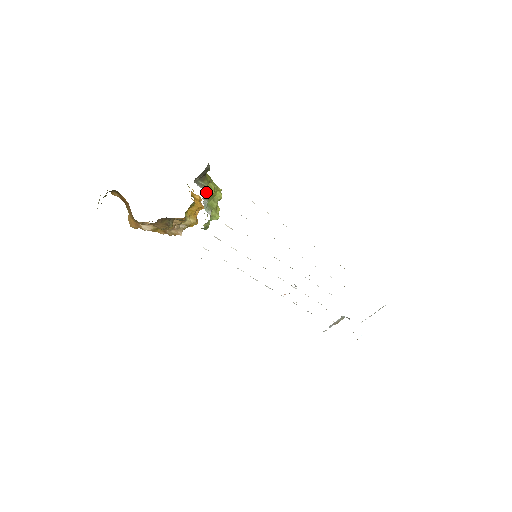
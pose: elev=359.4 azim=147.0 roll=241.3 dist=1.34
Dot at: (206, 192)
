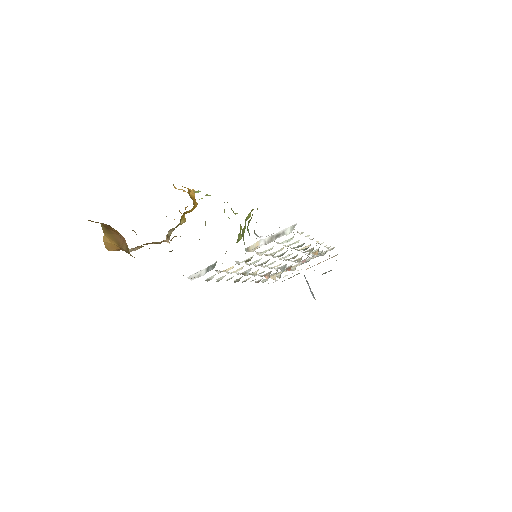
Dot at: (247, 226)
